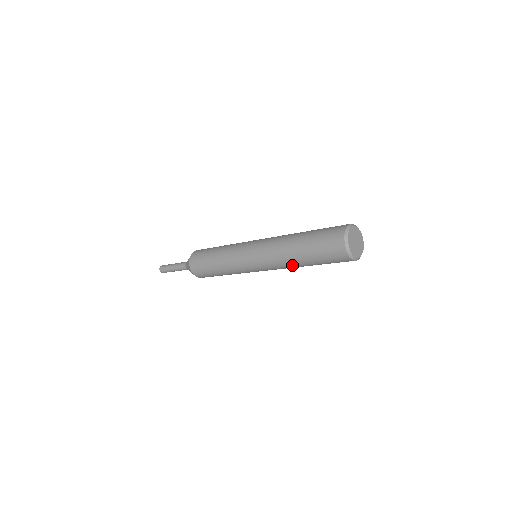
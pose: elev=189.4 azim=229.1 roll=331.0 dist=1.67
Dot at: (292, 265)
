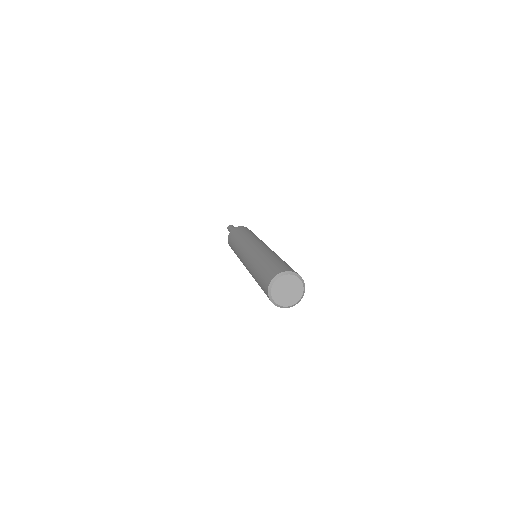
Dot at: (252, 274)
